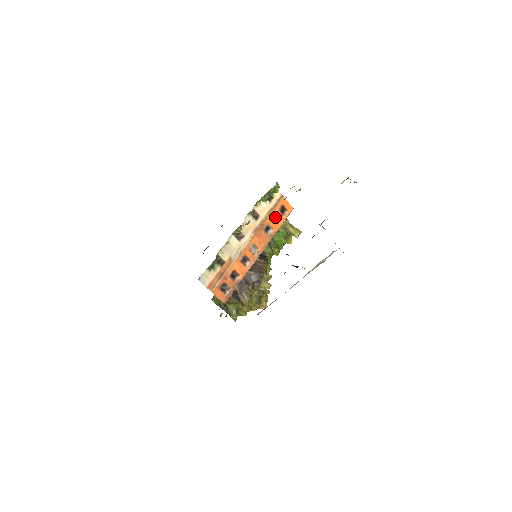
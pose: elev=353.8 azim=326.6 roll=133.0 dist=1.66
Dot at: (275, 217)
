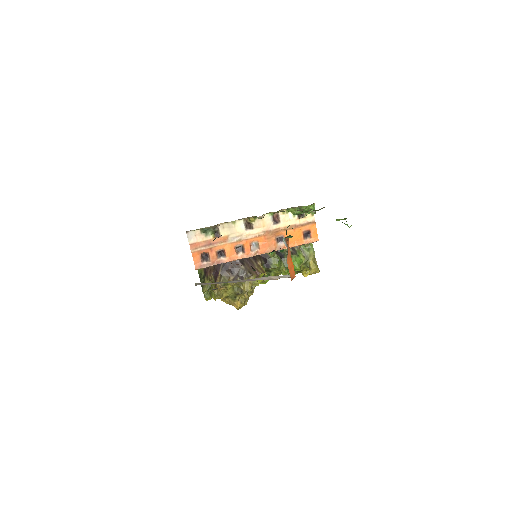
Dot at: (295, 235)
